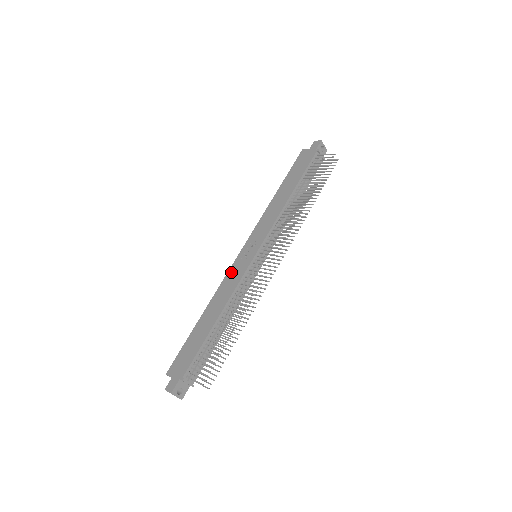
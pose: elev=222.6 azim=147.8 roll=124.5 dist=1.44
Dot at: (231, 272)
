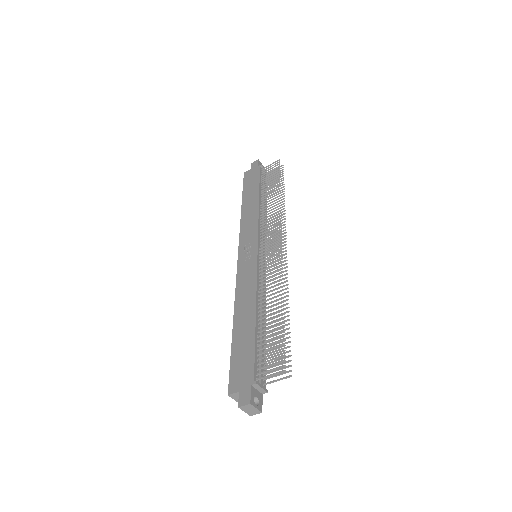
Dot at: (240, 276)
